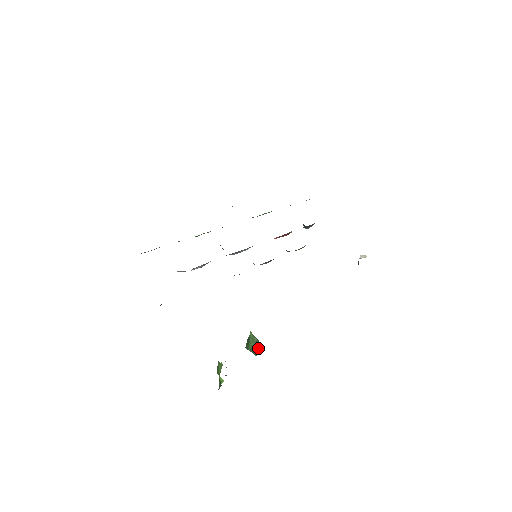
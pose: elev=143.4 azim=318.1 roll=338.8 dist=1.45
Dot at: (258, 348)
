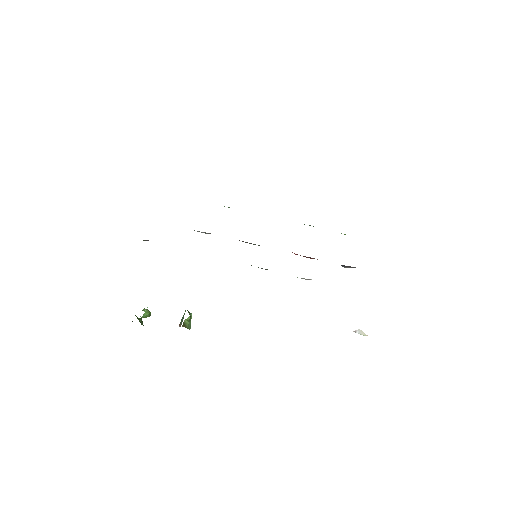
Dot at: (181, 324)
